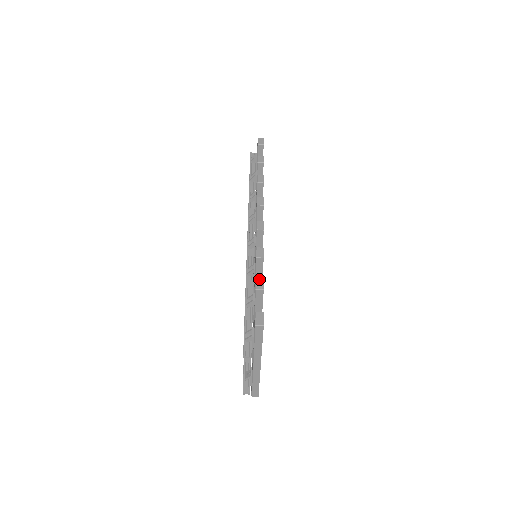
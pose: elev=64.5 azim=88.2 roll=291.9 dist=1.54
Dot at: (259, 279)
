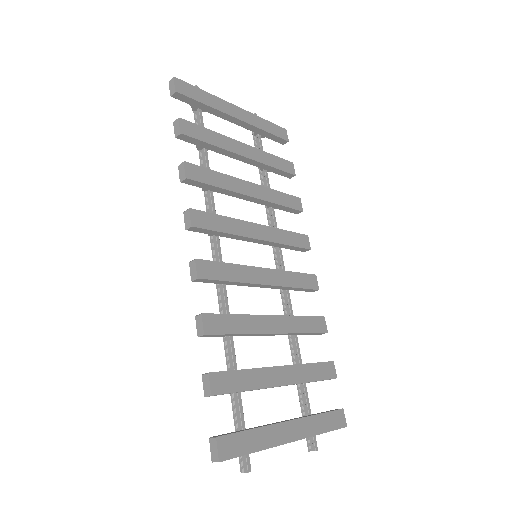
Dot at: (204, 377)
